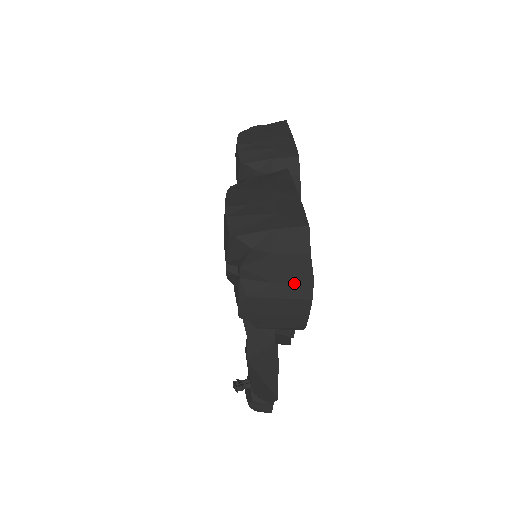
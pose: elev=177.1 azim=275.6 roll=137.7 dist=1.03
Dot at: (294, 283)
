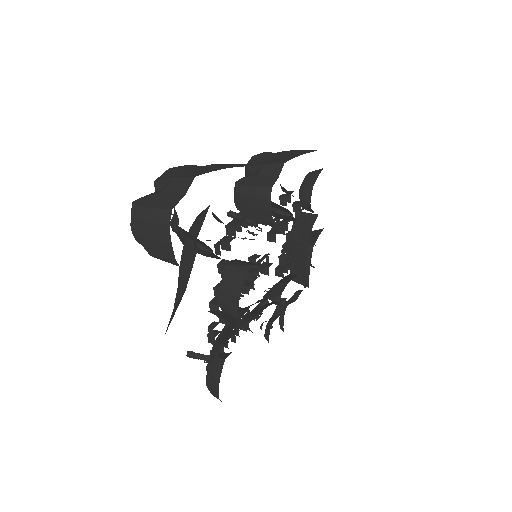
Dot at: (159, 210)
